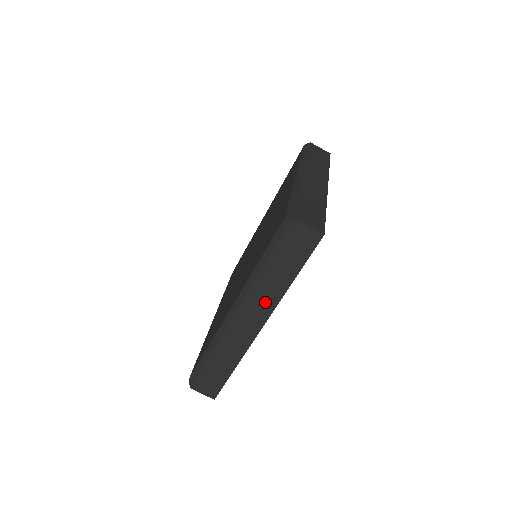
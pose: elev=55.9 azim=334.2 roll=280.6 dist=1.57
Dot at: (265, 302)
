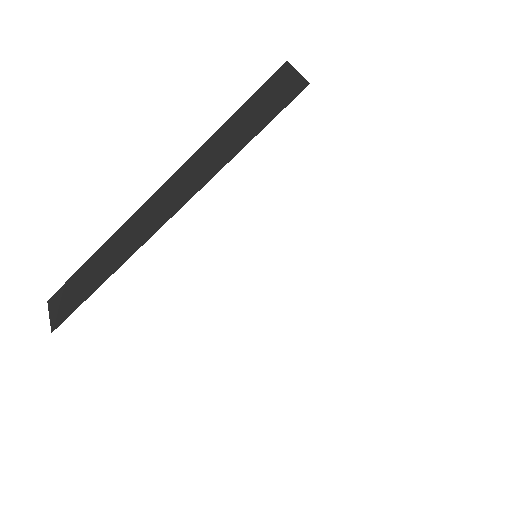
Dot at: (194, 180)
